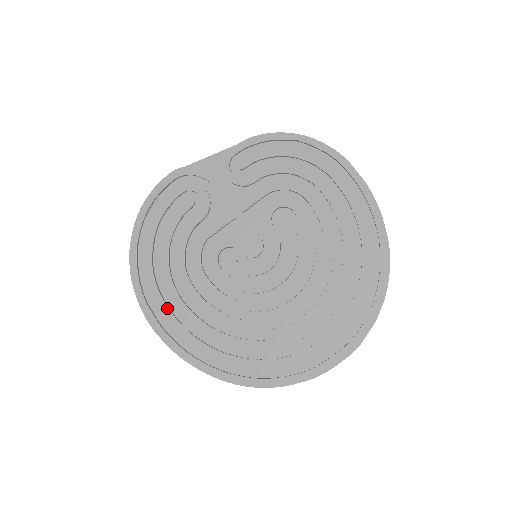
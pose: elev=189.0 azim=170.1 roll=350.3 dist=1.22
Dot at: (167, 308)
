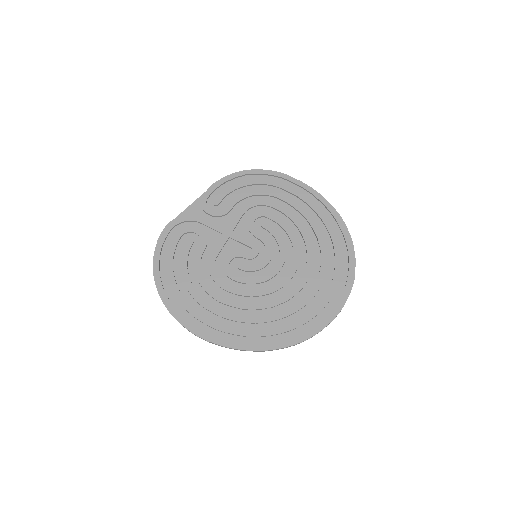
Dot at: (208, 319)
